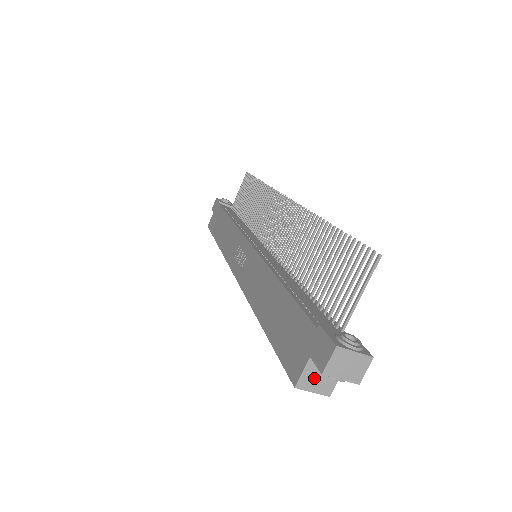
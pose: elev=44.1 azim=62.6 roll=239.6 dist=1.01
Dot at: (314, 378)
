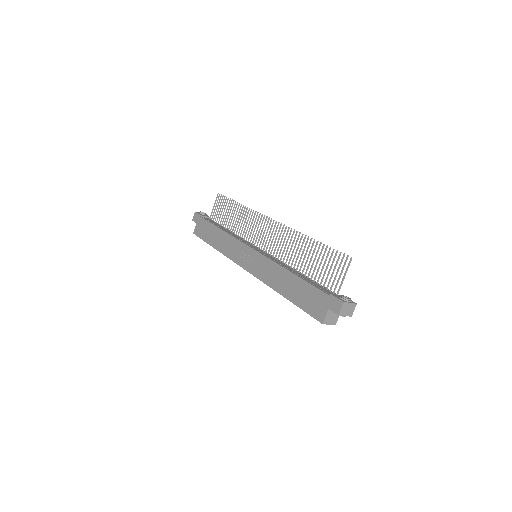
Dot at: (330, 318)
